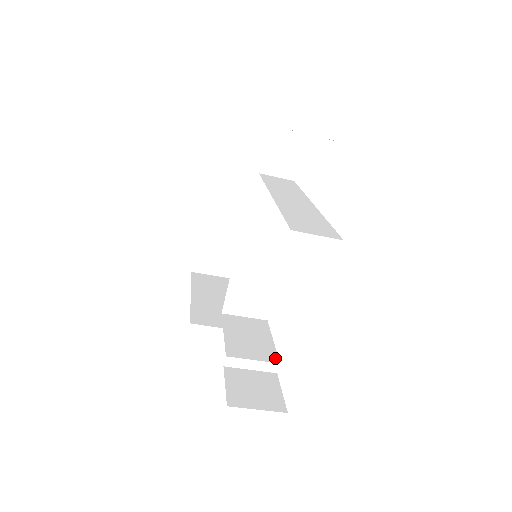
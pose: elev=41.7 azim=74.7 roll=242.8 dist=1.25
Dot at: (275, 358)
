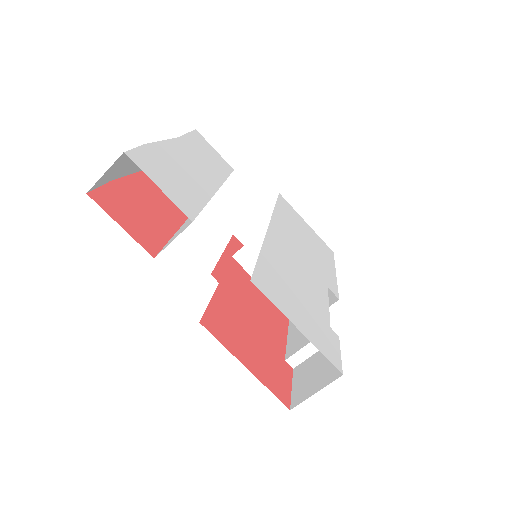
Dot at: occluded
